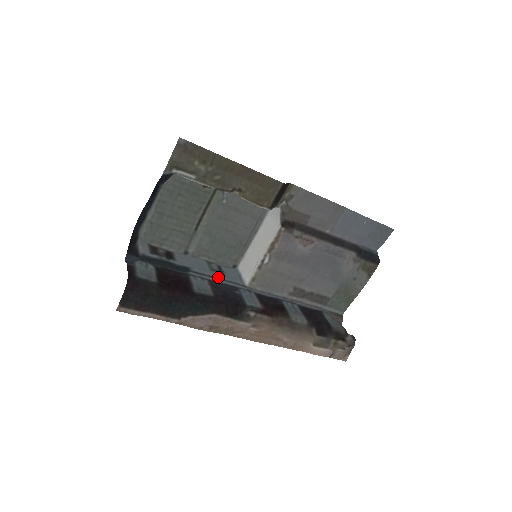
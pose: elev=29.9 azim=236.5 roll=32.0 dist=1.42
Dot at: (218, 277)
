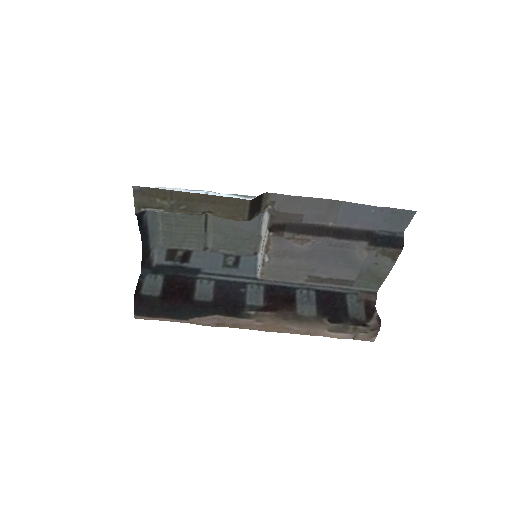
Dot at: (228, 274)
